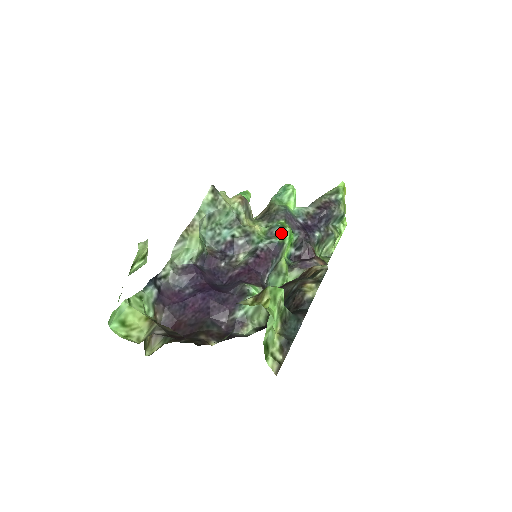
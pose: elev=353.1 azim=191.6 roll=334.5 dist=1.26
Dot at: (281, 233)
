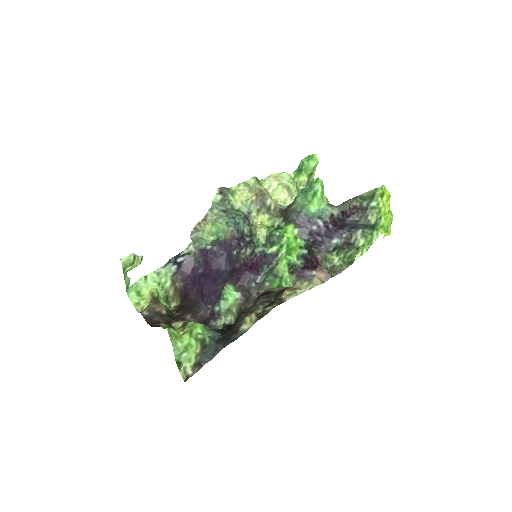
Dot at: (276, 243)
